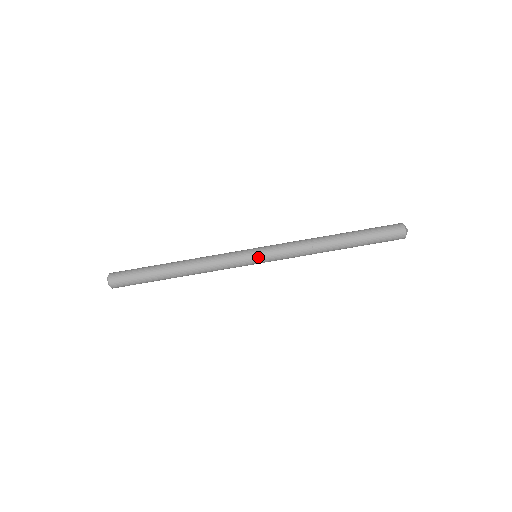
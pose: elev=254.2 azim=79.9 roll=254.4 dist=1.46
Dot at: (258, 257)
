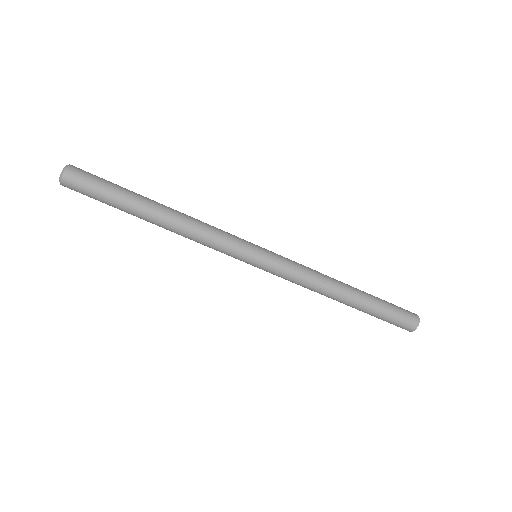
Dot at: (256, 265)
